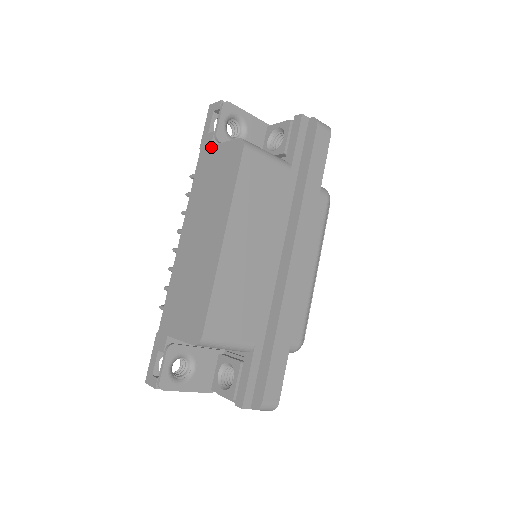
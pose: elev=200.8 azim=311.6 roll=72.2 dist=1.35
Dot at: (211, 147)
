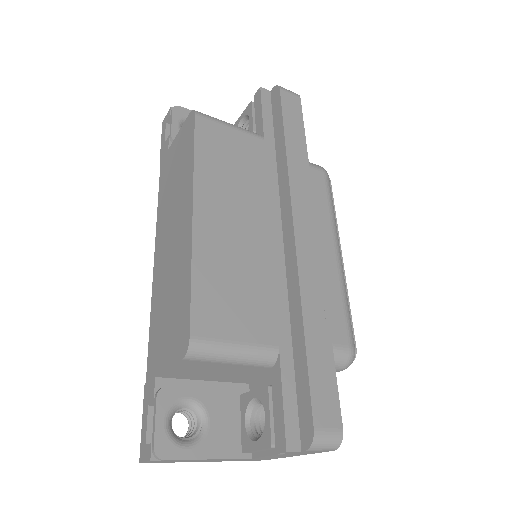
Dot at: (168, 150)
